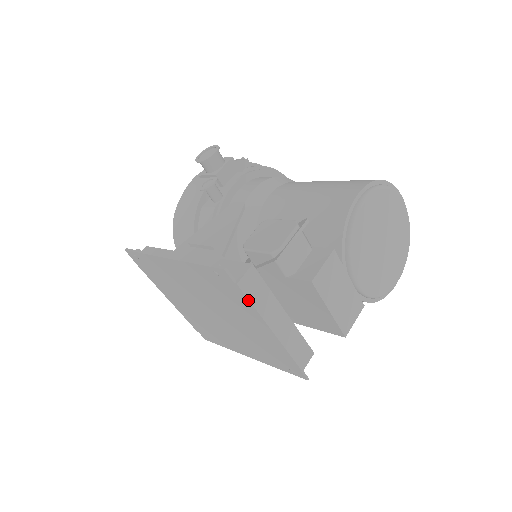
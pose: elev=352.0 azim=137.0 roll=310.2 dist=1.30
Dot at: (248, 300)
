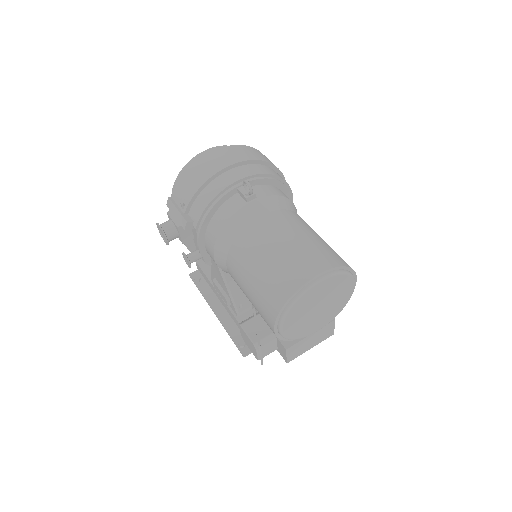
Dot at: occluded
